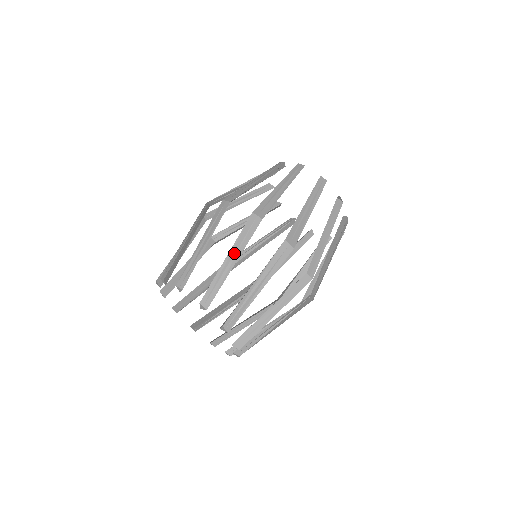
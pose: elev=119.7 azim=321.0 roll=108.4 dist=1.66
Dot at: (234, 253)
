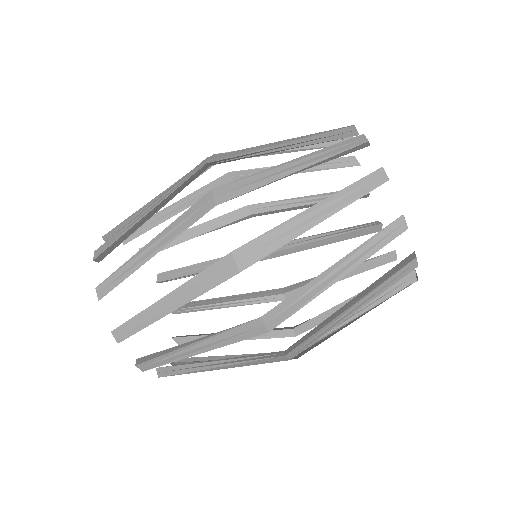
Dot at: (206, 345)
